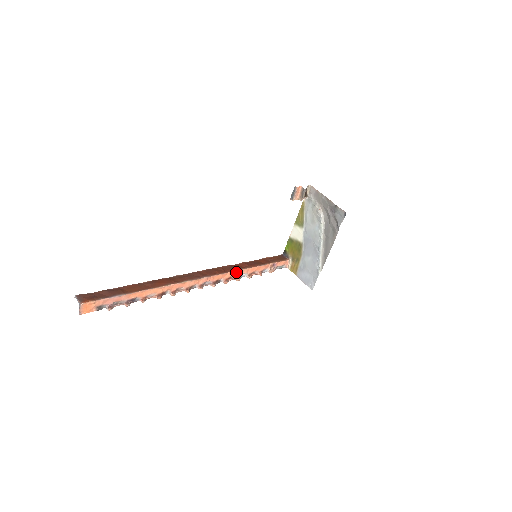
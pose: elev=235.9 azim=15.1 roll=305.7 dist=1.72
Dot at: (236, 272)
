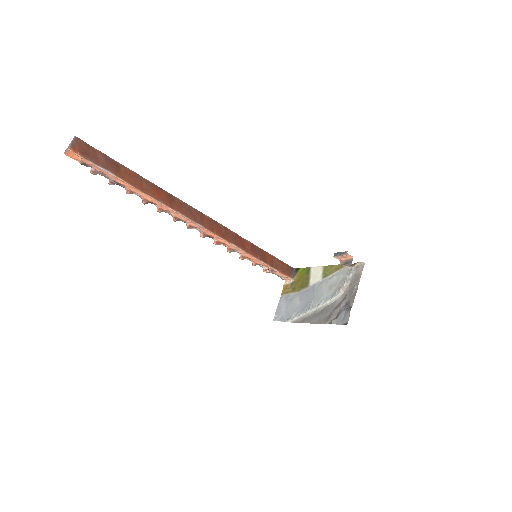
Dot at: (232, 245)
